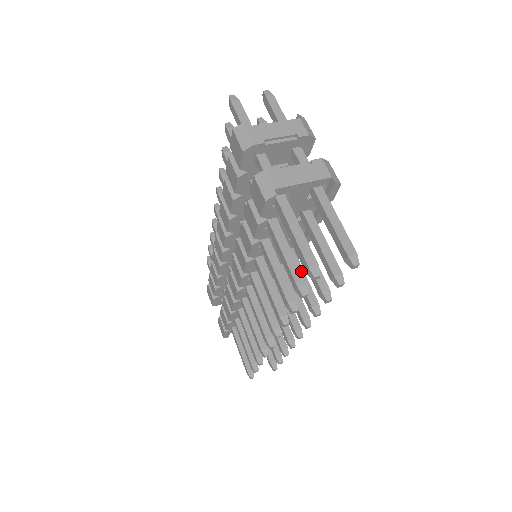
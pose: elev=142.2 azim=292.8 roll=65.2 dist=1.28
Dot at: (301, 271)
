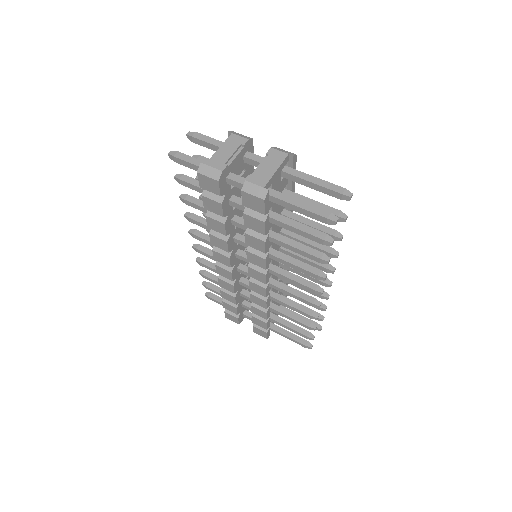
Dot at: (302, 237)
